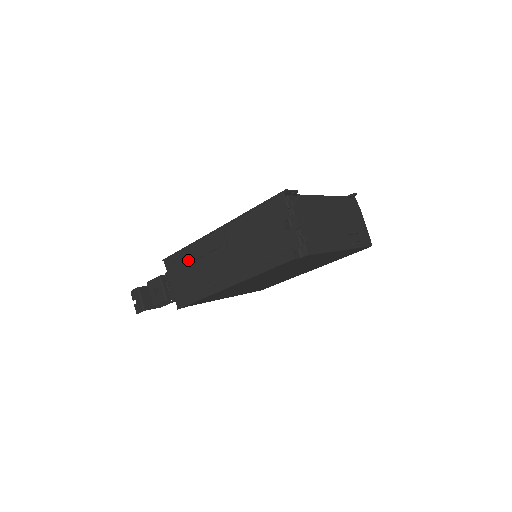
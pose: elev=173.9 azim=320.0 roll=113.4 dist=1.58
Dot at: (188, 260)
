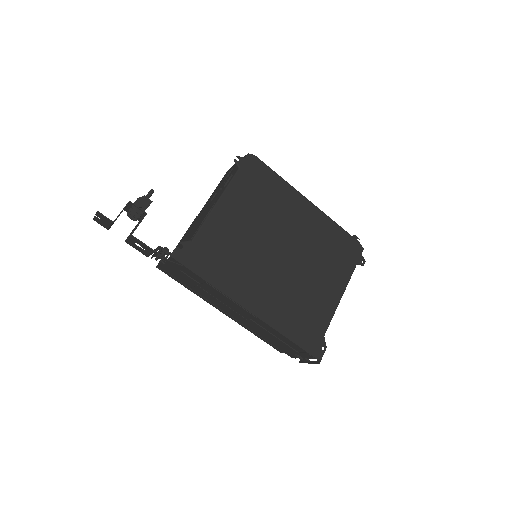
Dot at: (202, 285)
